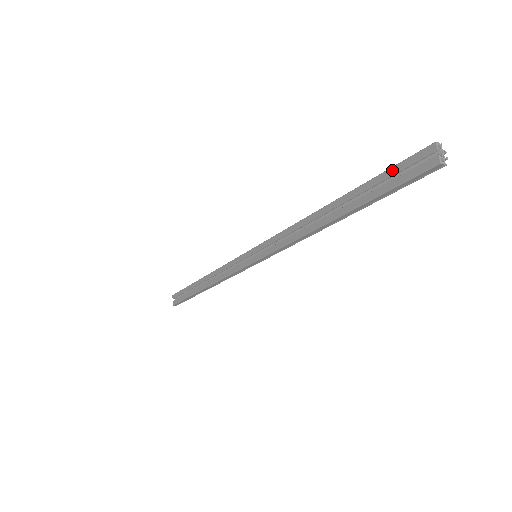
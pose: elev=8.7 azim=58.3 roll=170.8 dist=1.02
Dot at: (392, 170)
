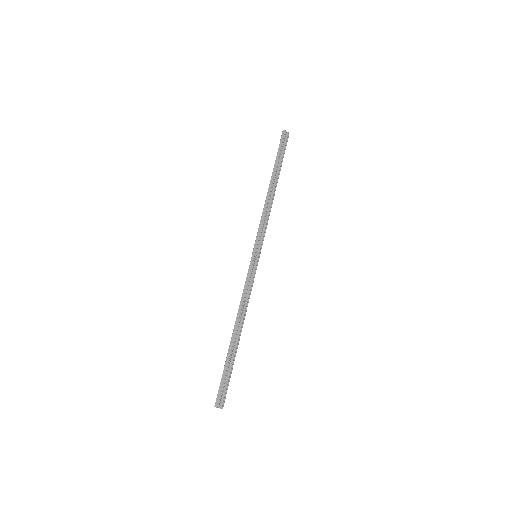
Dot at: (221, 380)
